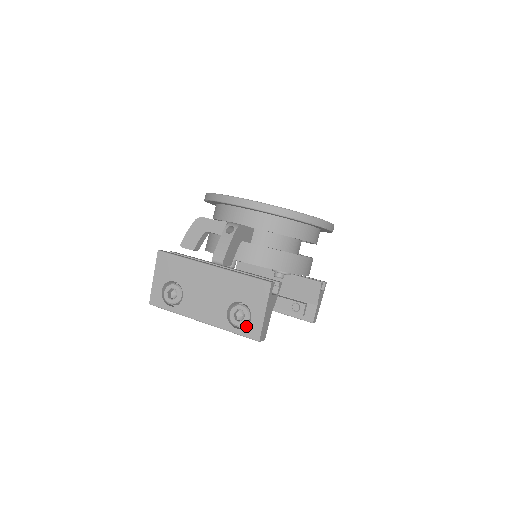
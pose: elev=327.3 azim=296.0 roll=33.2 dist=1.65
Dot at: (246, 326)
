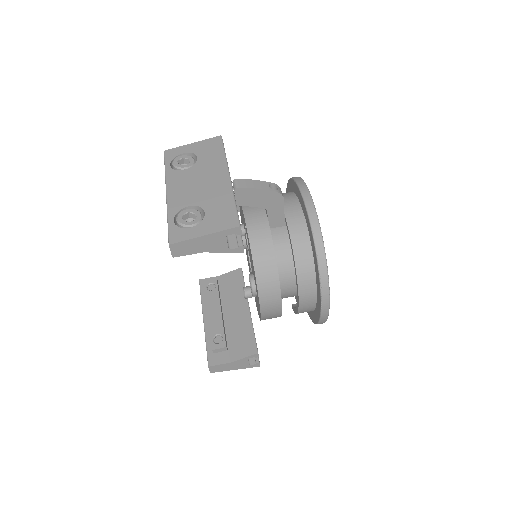
Dot at: occluded
